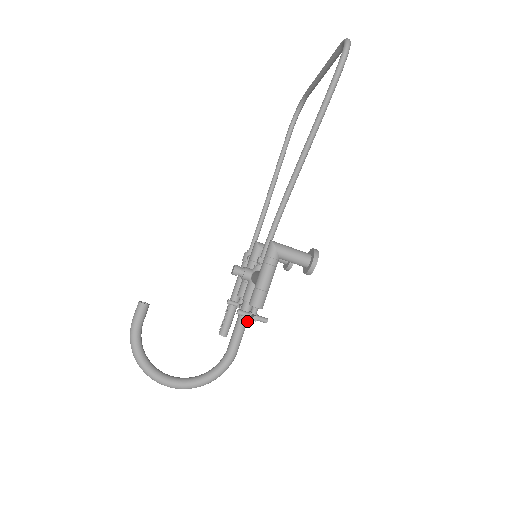
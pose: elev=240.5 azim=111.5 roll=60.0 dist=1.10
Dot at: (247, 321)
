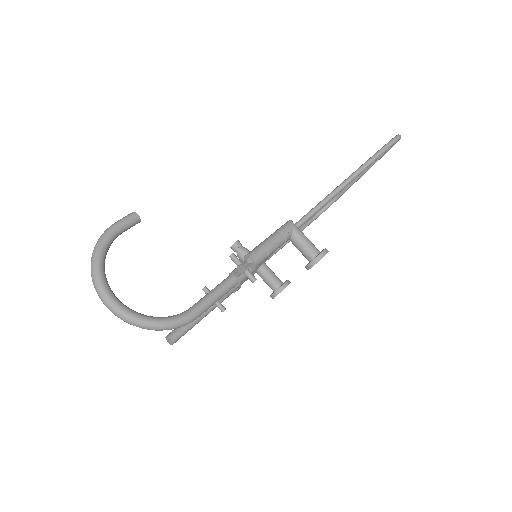
Dot at: (224, 293)
